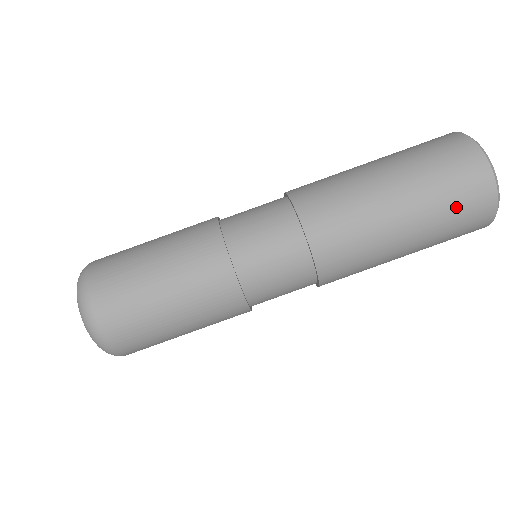
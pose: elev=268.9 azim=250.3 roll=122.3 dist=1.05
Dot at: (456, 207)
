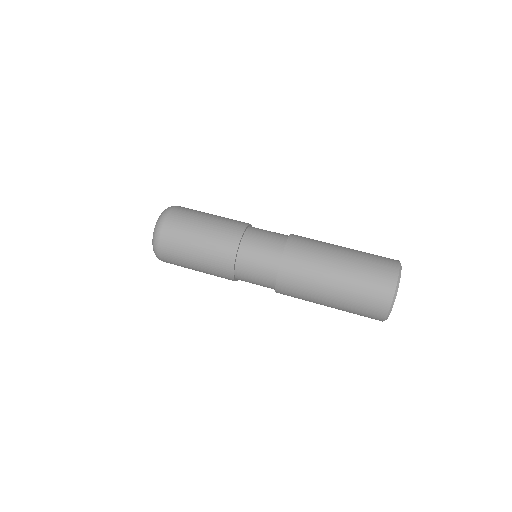
Dot at: (368, 286)
